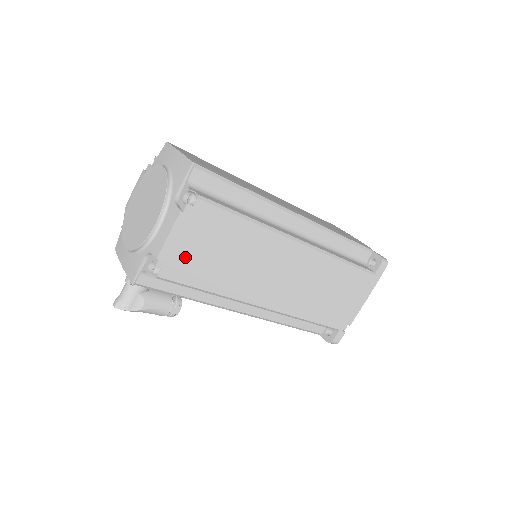
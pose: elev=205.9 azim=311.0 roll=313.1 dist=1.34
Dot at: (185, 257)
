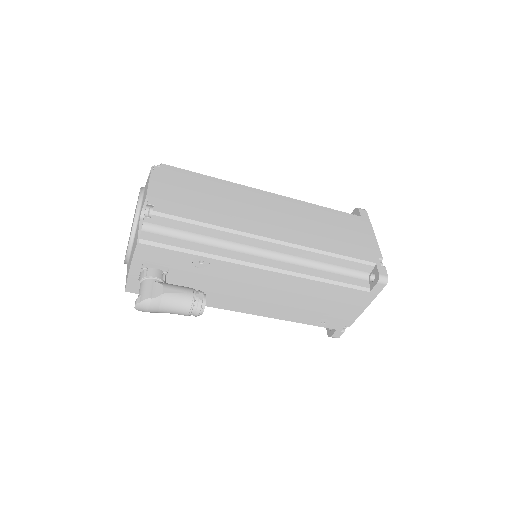
Dot at: (171, 198)
